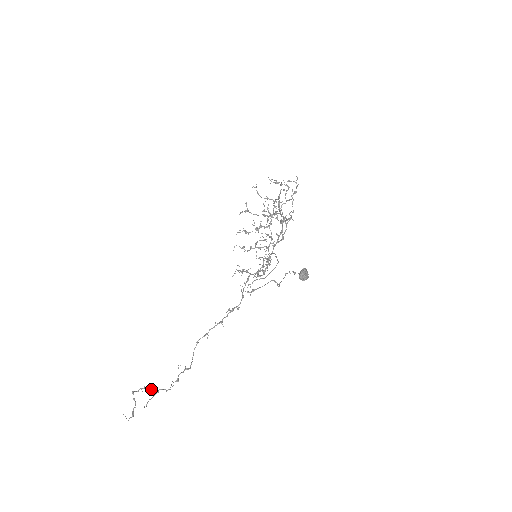
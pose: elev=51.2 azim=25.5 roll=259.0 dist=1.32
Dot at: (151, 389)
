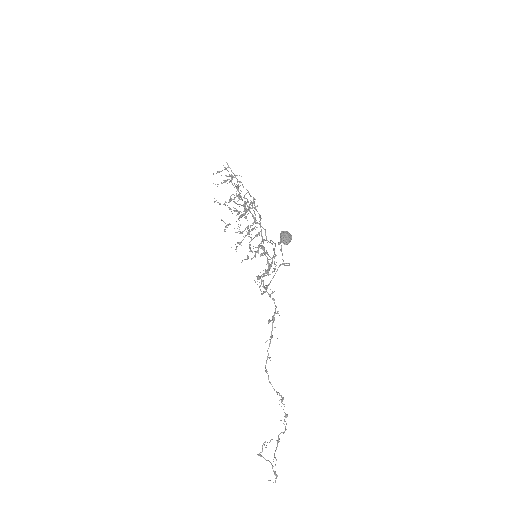
Dot at: (270, 441)
